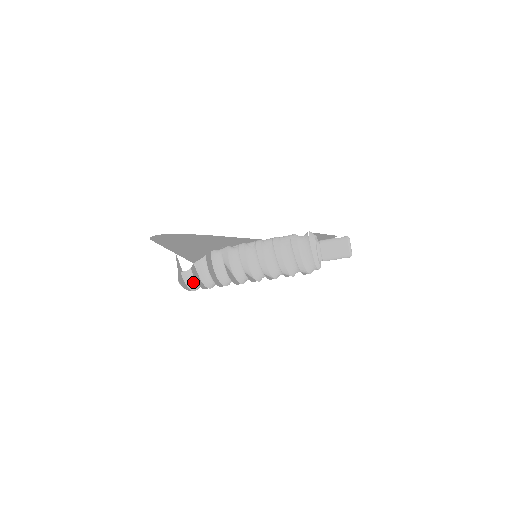
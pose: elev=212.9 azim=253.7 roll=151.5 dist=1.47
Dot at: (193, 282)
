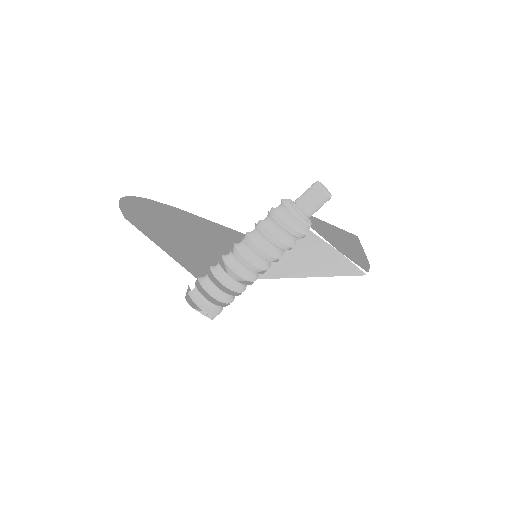
Dot at: (200, 298)
